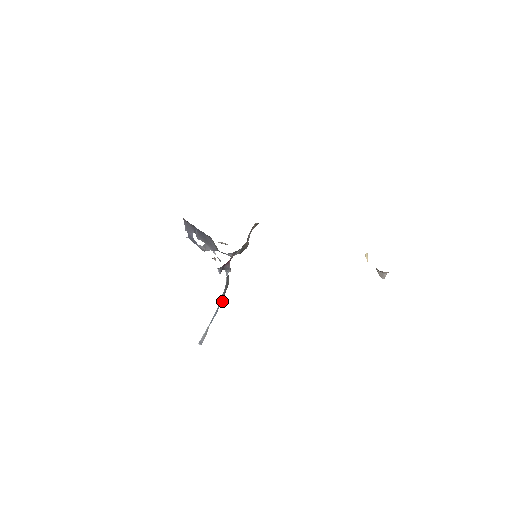
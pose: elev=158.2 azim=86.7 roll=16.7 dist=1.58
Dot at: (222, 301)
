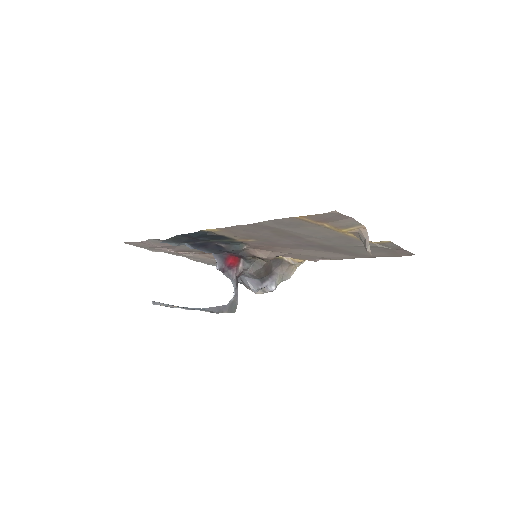
Dot at: (214, 311)
